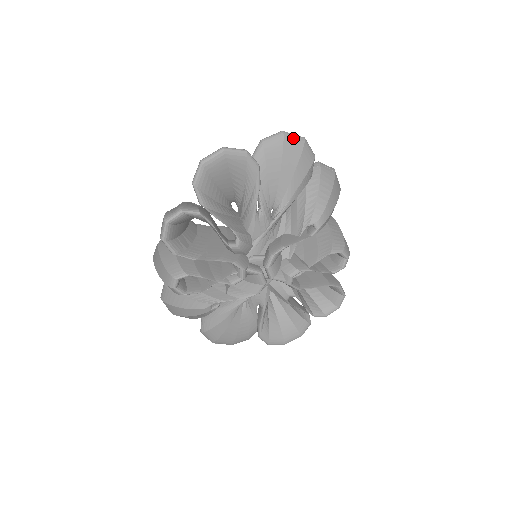
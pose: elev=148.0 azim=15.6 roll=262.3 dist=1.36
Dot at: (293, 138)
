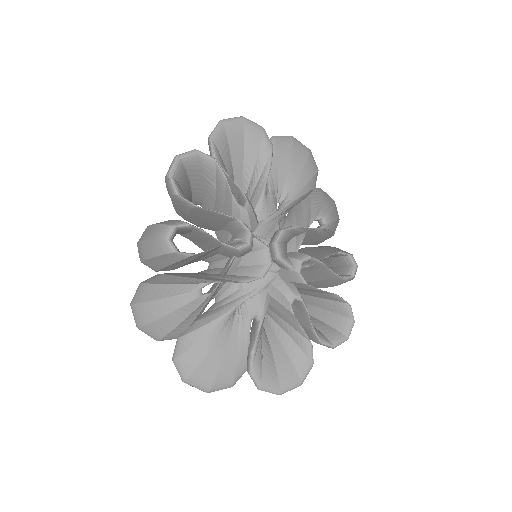
Dot at: (301, 143)
